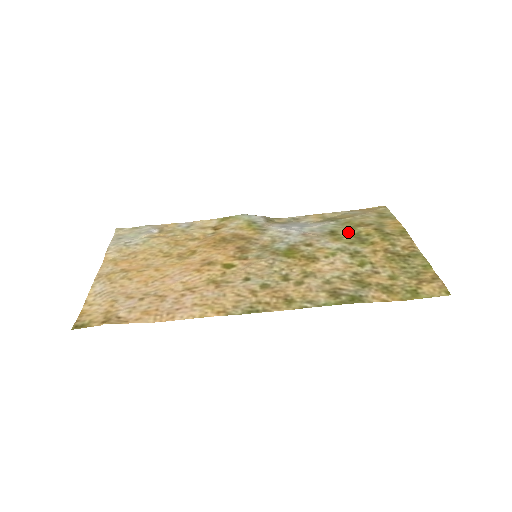
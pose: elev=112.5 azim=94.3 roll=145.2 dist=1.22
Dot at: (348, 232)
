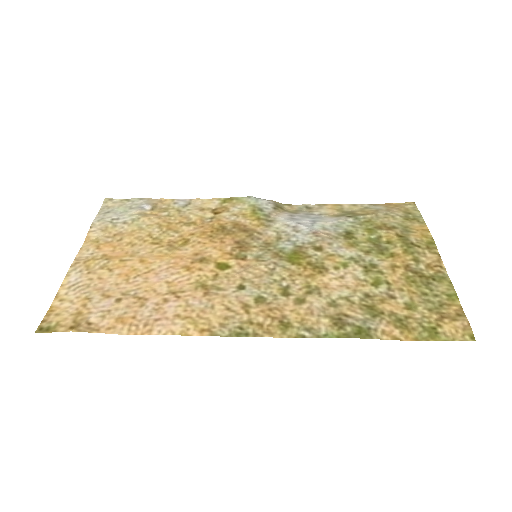
Dot at: (366, 236)
